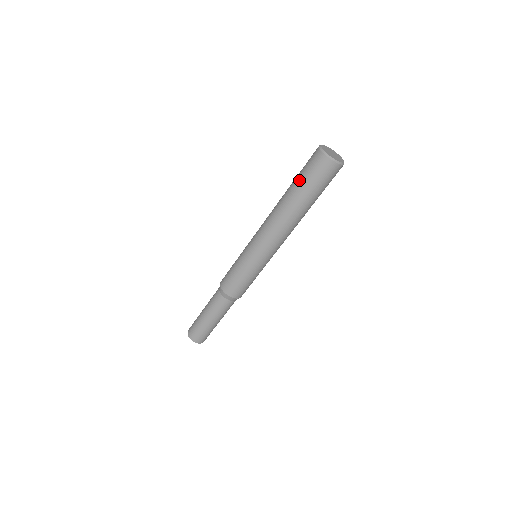
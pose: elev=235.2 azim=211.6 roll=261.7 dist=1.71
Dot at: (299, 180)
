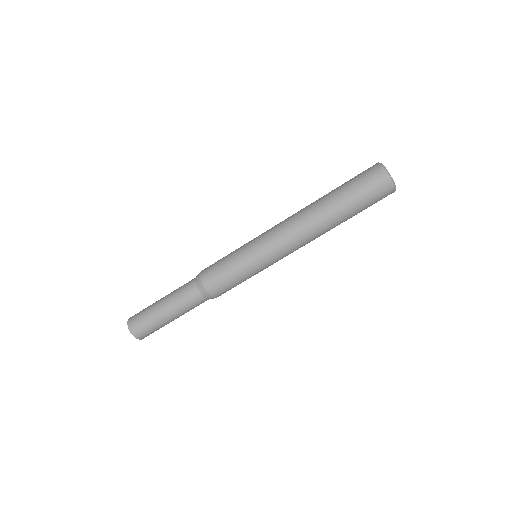
Dot at: (346, 188)
